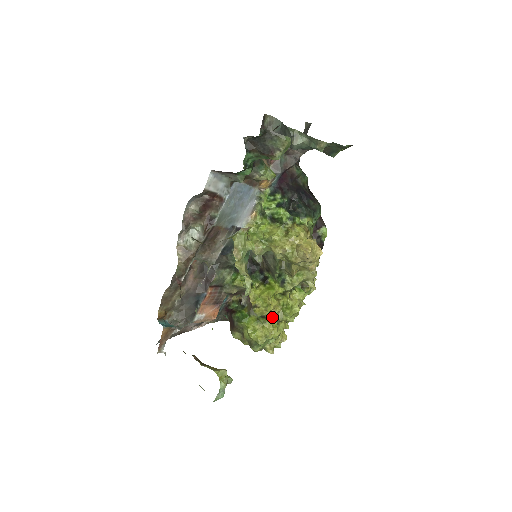
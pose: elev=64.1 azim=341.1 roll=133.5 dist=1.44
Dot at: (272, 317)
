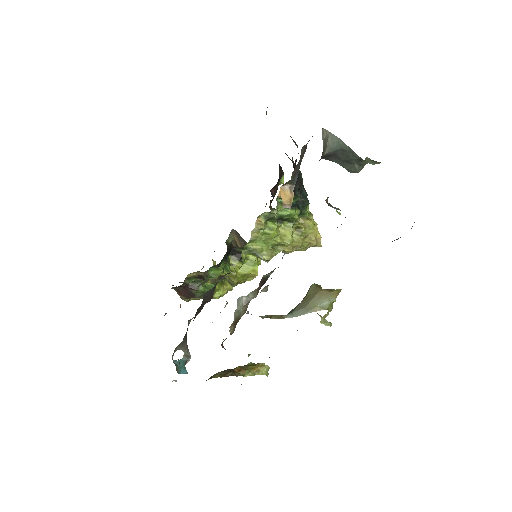
Dot at: occluded
